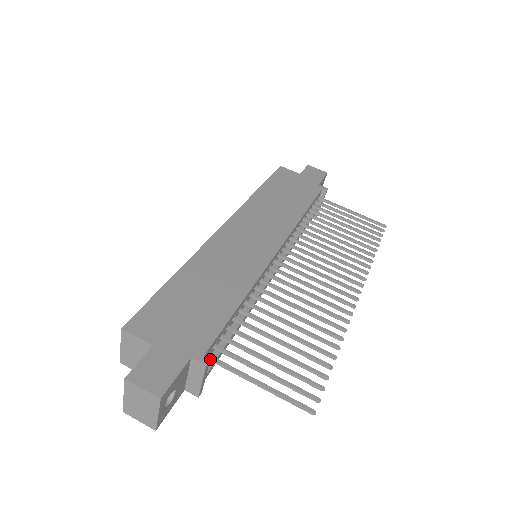
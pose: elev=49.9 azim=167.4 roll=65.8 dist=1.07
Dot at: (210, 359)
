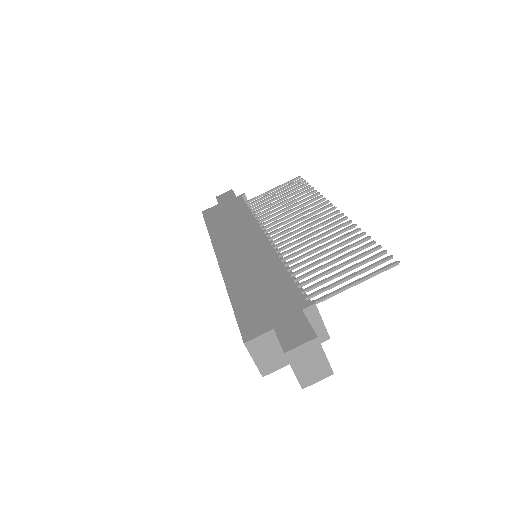
Dot at: occluded
